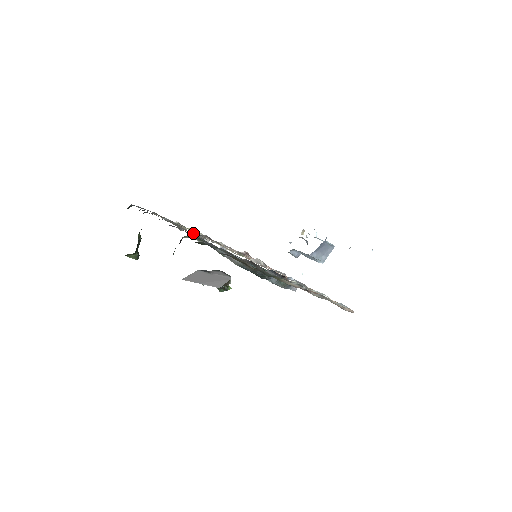
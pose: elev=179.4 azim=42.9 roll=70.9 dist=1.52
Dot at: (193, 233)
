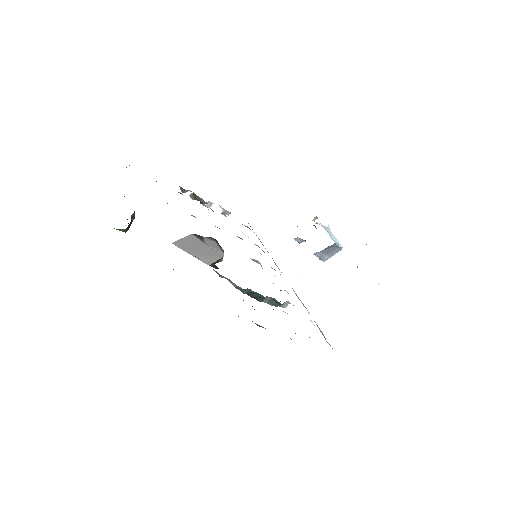
Dot at: (196, 196)
